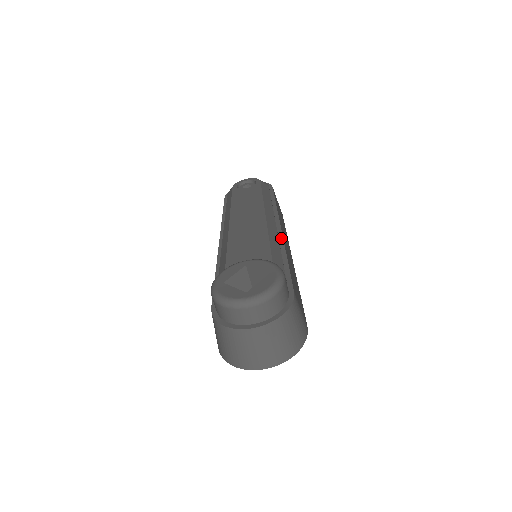
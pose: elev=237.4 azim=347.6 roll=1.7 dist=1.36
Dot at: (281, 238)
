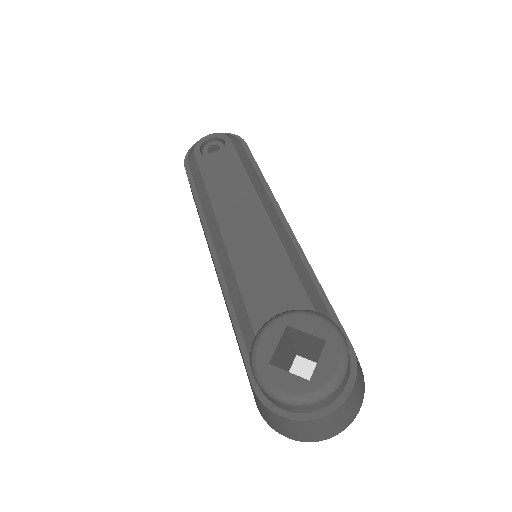
Dot at: (297, 244)
